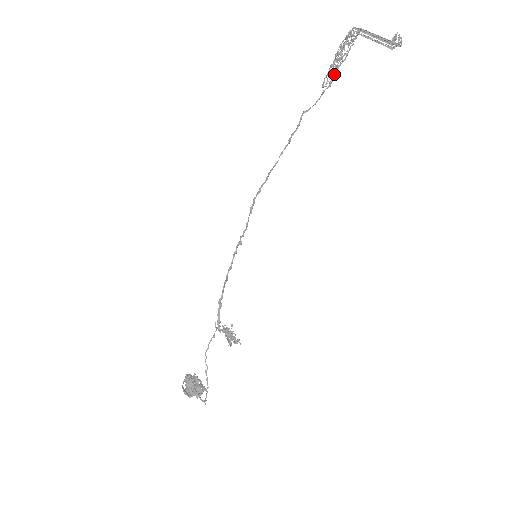
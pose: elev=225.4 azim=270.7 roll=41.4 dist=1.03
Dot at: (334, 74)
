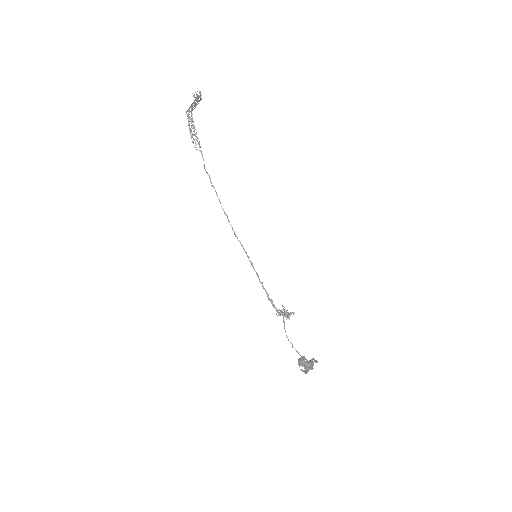
Dot at: occluded
